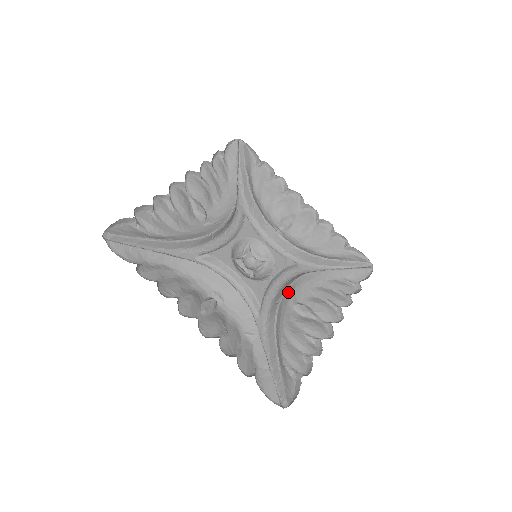
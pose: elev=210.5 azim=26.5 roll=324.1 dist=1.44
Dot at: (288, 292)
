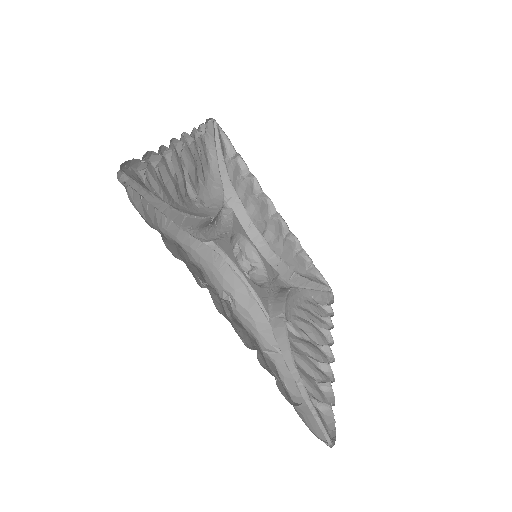
Dot at: occluded
